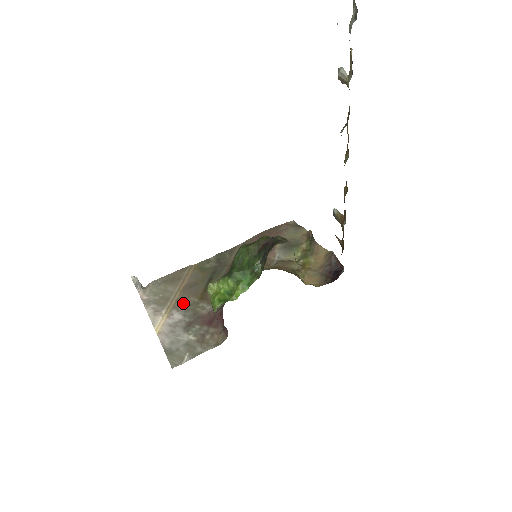
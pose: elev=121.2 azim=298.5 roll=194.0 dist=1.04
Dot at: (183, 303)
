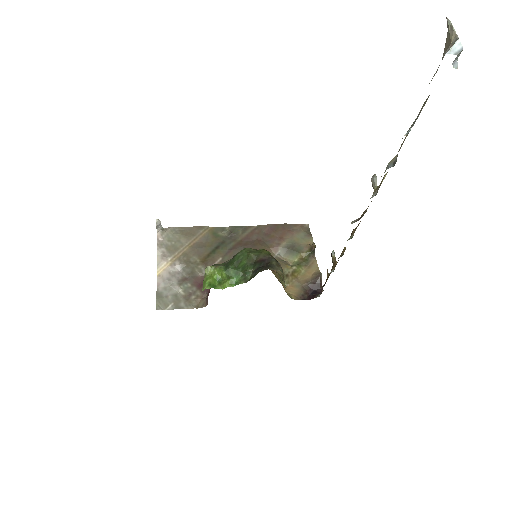
Dot at: (187, 258)
